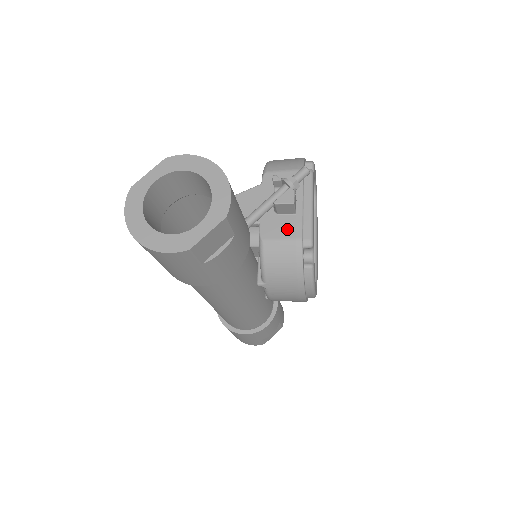
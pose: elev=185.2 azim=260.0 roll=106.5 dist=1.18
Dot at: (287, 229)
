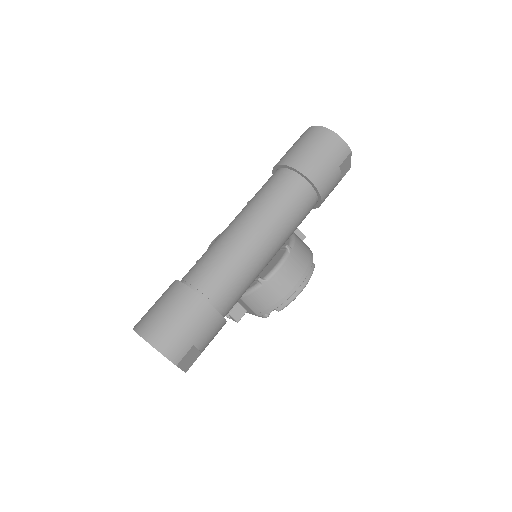
Dot at: occluded
